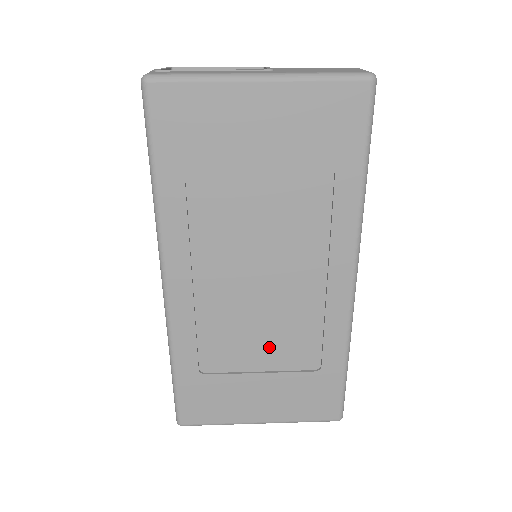
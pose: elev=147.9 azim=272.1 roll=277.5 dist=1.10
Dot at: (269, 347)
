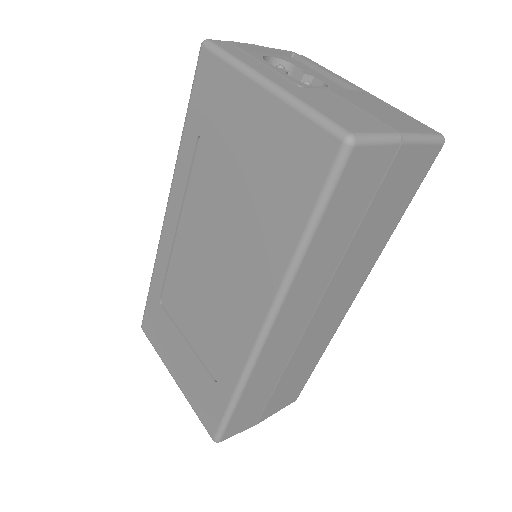
Dot at: (198, 326)
